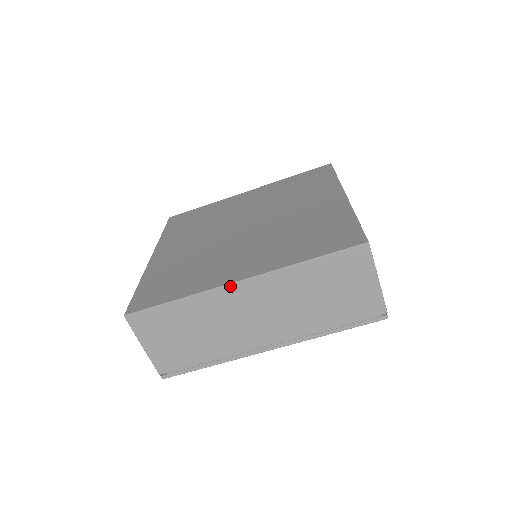
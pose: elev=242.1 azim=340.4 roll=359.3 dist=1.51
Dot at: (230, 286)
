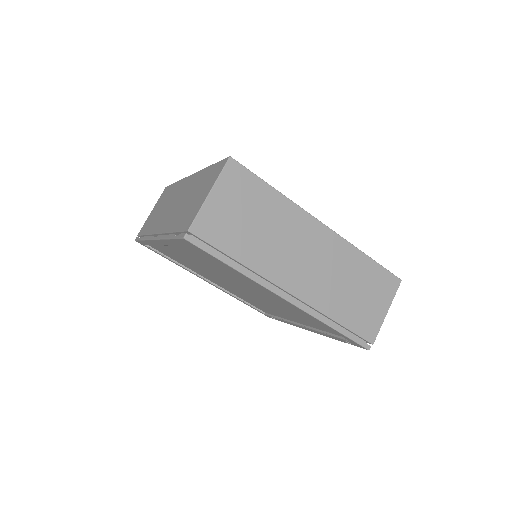
Dot at: (316, 221)
